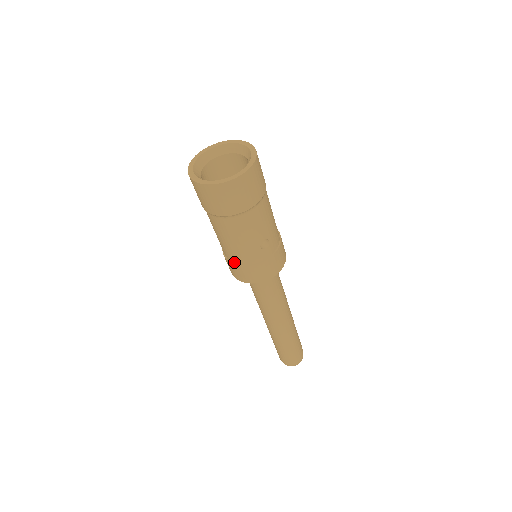
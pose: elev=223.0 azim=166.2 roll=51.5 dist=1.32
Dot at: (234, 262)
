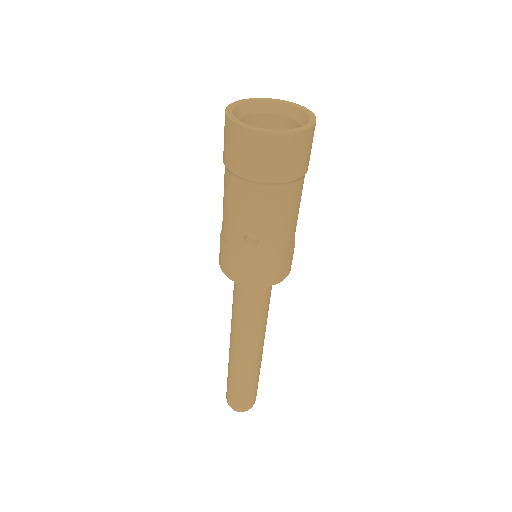
Dot at: (222, 234)
